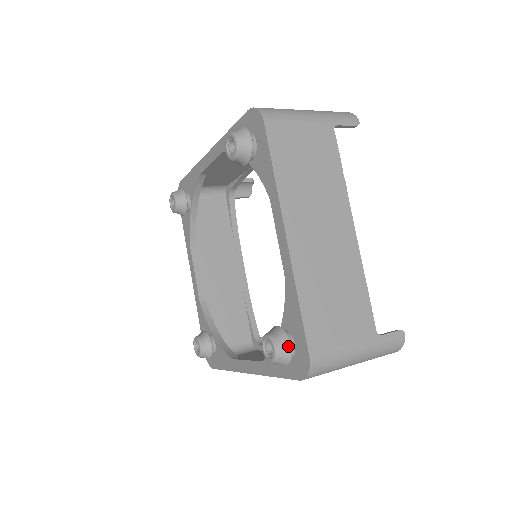
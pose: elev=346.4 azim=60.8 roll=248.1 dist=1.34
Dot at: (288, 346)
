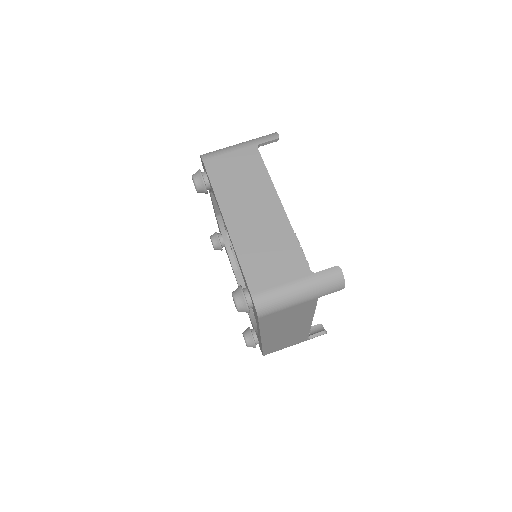
Dot at: occluded
